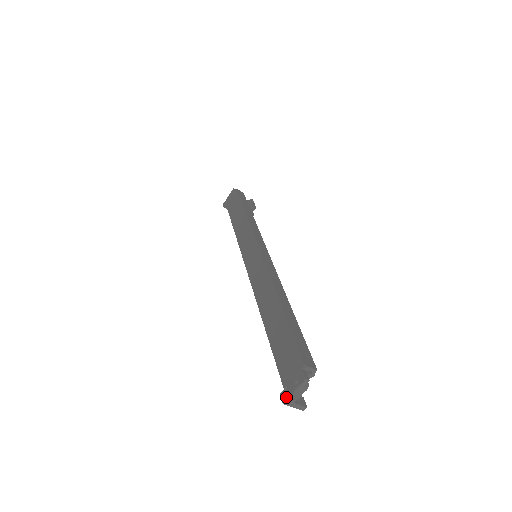
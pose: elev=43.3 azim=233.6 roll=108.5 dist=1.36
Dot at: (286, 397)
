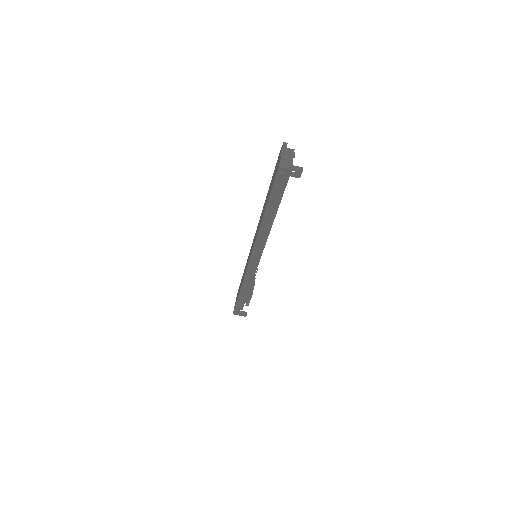
Dot at: (279, 163)
